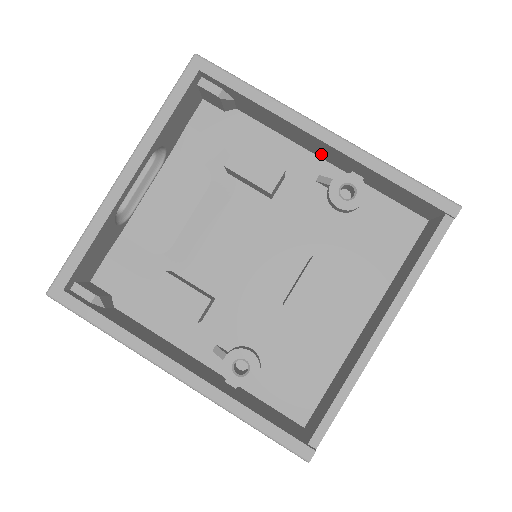
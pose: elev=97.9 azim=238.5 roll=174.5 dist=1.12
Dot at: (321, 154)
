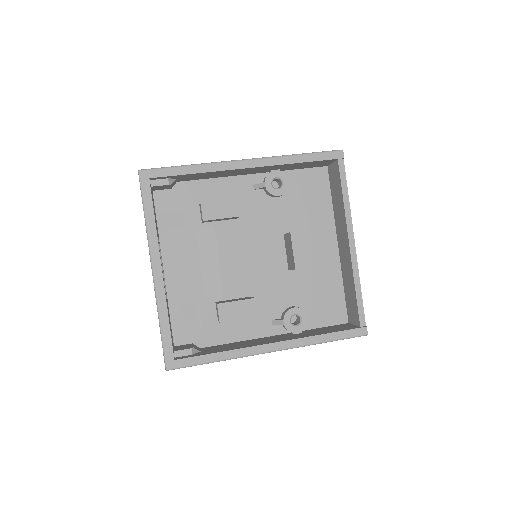
Dot at: (247, 173)
